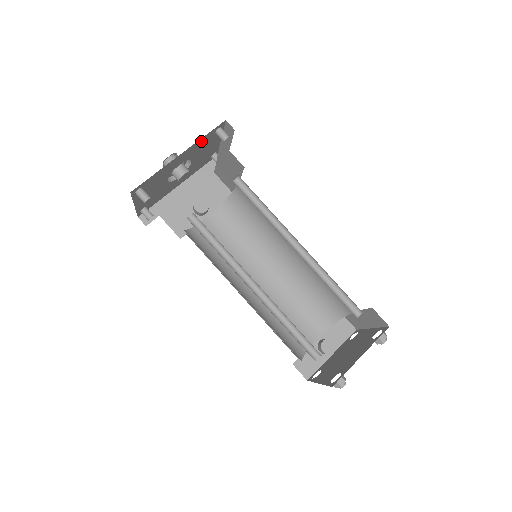
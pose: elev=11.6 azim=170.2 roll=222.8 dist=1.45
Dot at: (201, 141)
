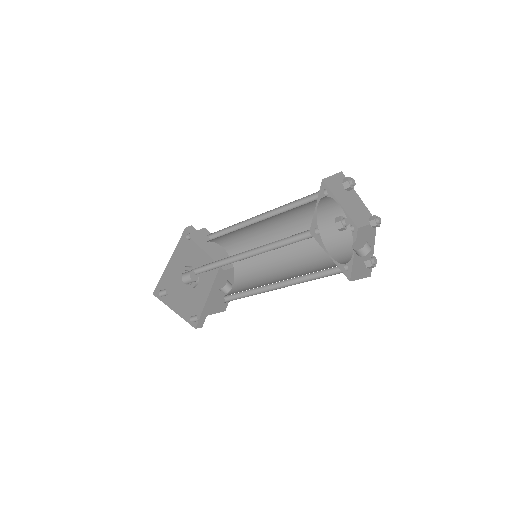
Dot at: (181, 247)
